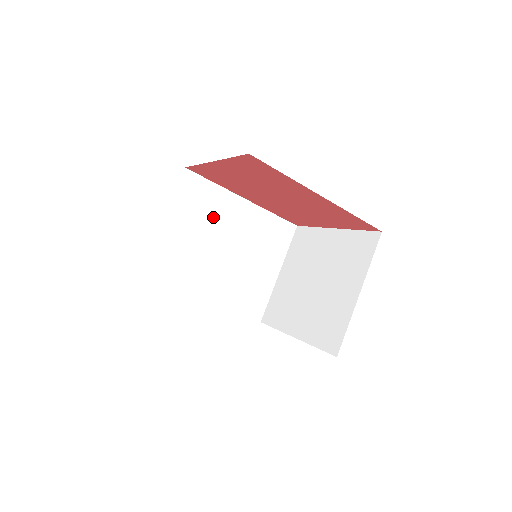
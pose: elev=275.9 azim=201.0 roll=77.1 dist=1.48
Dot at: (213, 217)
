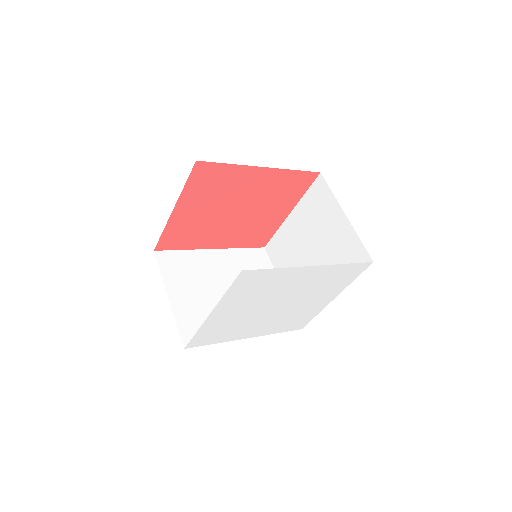
Dot at: (201, 273)
